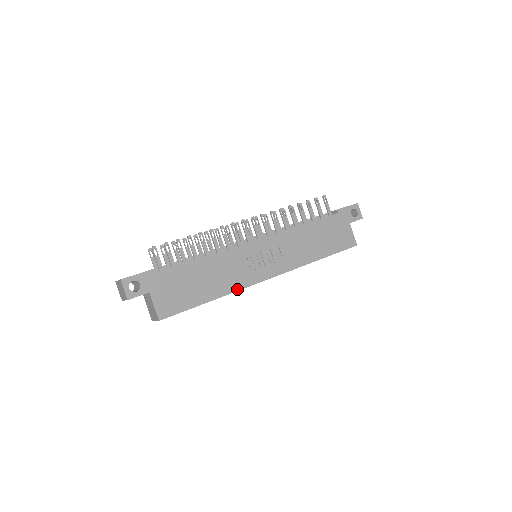
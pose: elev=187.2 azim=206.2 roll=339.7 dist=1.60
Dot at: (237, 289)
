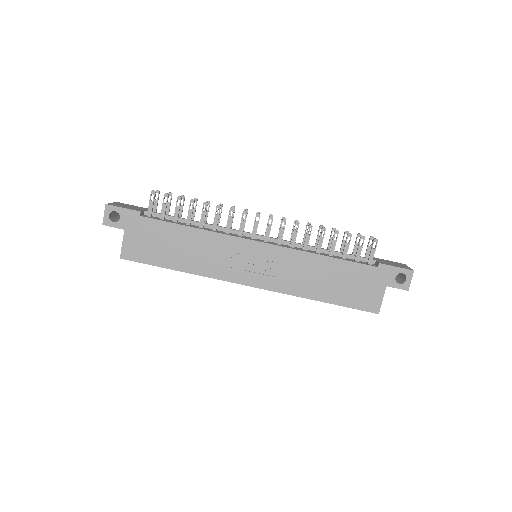
Dot at: (209, 275)
